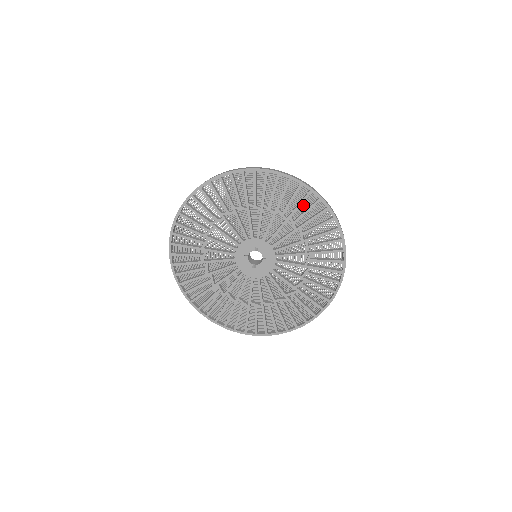
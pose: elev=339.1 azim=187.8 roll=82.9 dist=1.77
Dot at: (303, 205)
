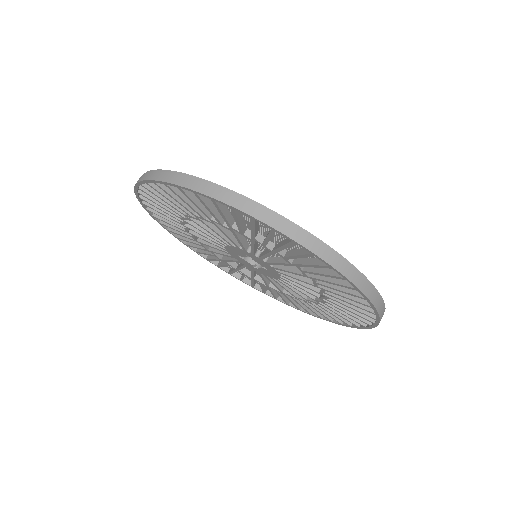
Dot at: occluded
